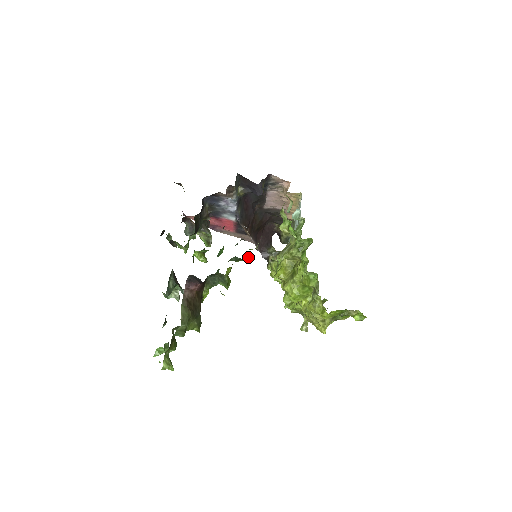
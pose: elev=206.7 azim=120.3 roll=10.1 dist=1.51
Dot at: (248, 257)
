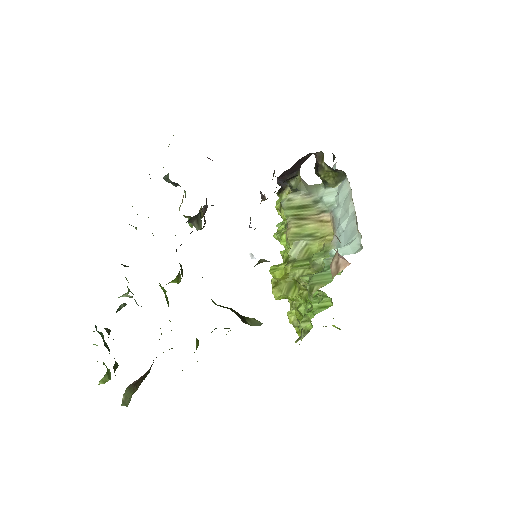
Dot at: occluded
